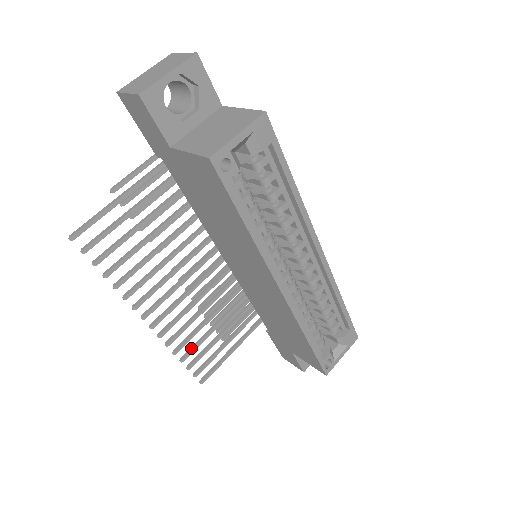
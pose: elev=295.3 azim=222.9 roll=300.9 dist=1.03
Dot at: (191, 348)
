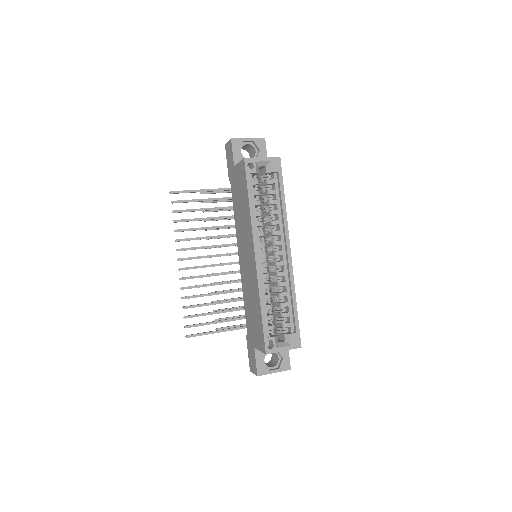
Dot at: (193, 305)
